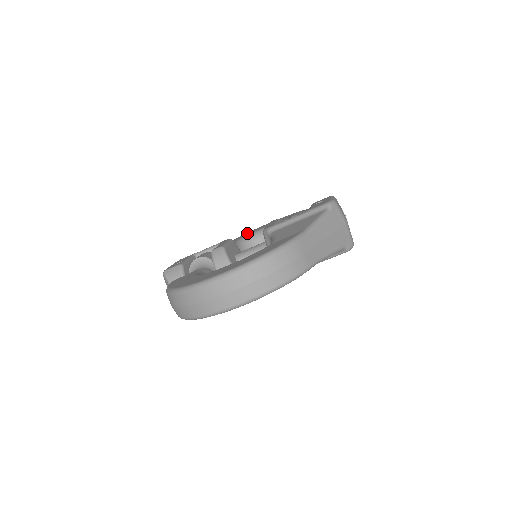
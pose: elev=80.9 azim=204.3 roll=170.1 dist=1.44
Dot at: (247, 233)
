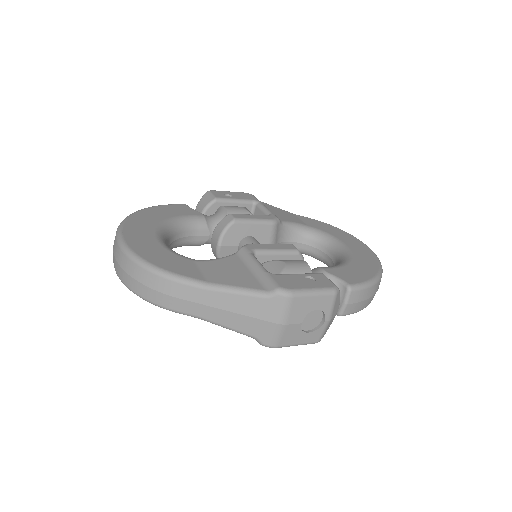
Dot at: (338, 231)
